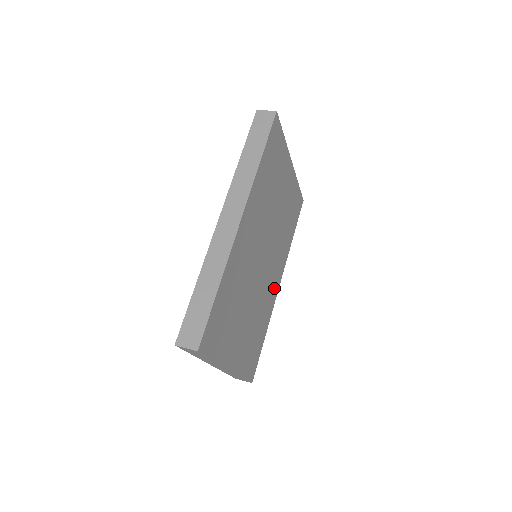
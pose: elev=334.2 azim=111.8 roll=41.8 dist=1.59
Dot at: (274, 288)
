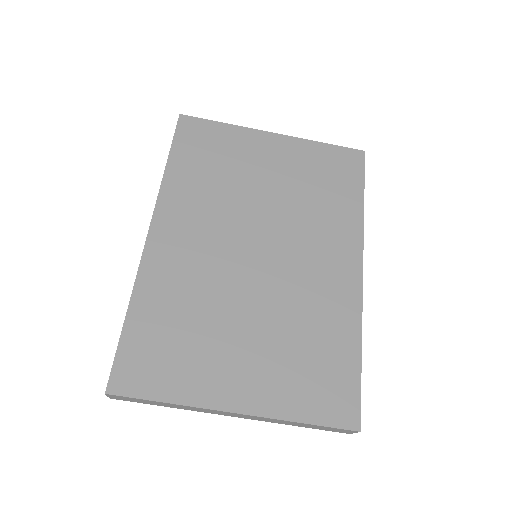
Dot at: (341, 279)
